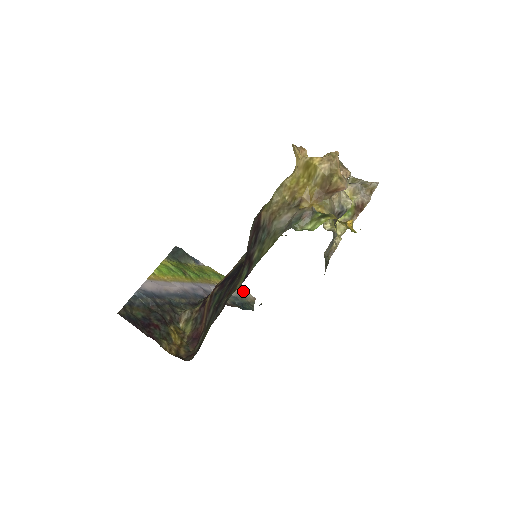
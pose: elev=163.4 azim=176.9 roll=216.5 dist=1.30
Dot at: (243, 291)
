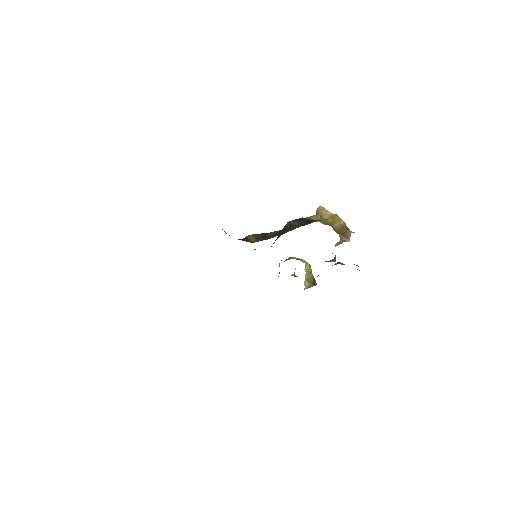
Dot at: occluded
